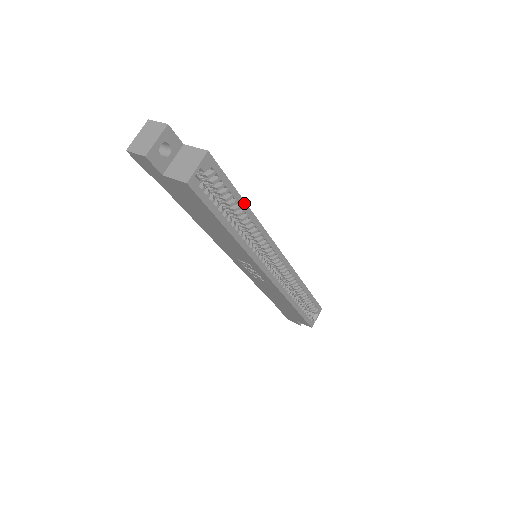
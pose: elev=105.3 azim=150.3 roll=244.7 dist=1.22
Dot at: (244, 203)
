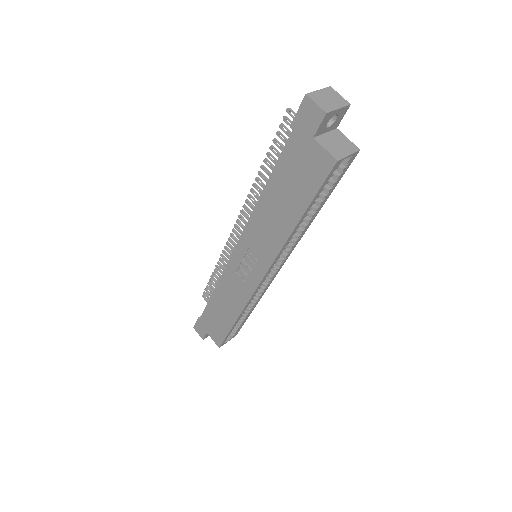
Dot at: (320, 208)
